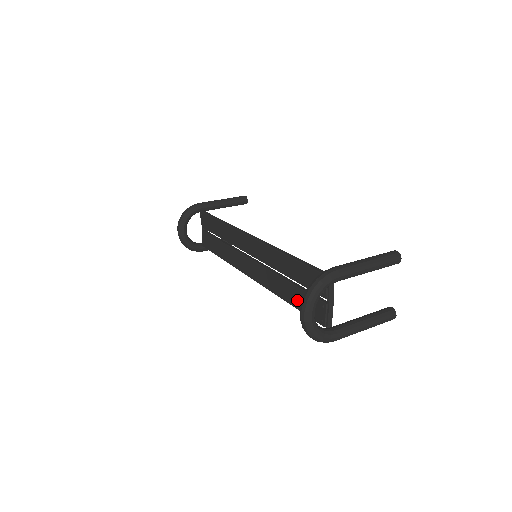
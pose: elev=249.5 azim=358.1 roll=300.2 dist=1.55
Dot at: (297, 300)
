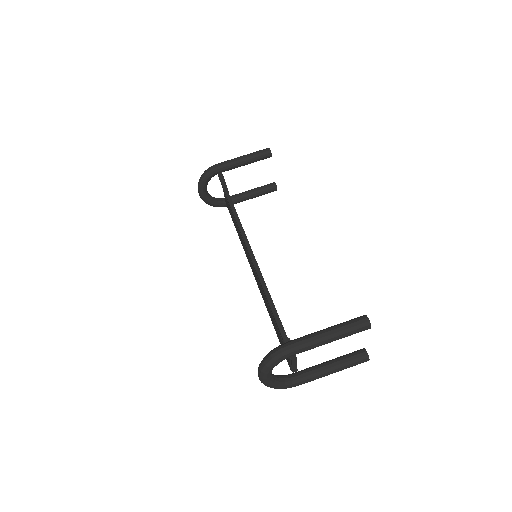
Dot at: (276, 330)
